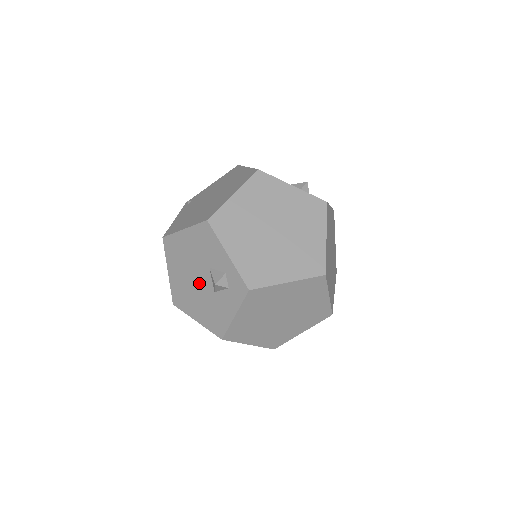
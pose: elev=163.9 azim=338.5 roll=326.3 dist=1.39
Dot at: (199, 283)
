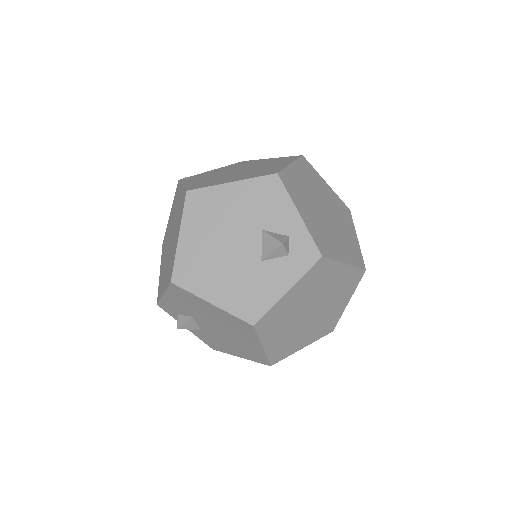
Dot at: (236, 250)
